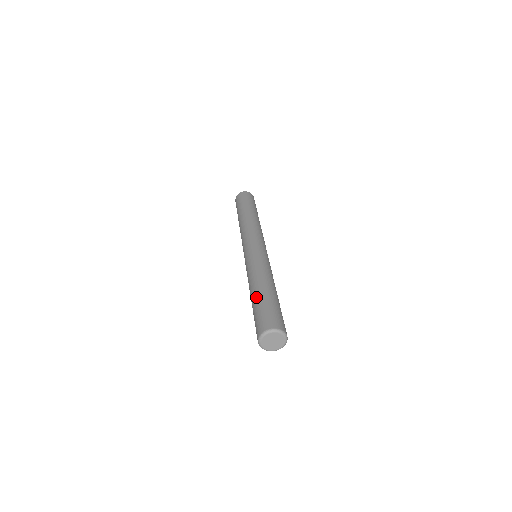
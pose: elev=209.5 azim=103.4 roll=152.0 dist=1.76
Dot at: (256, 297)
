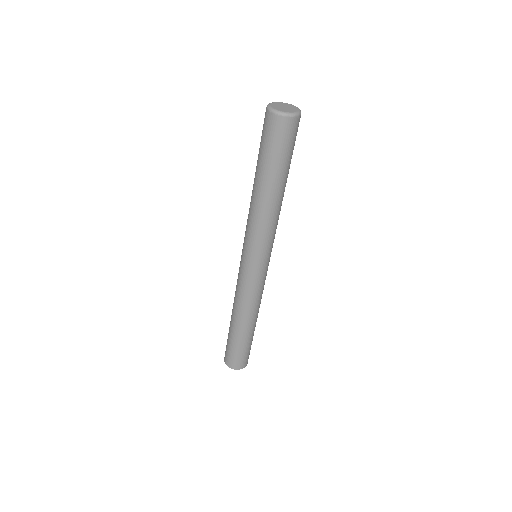
Dot at: occluded
